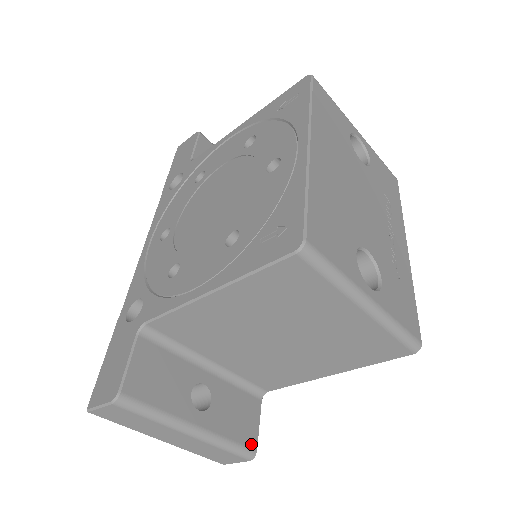
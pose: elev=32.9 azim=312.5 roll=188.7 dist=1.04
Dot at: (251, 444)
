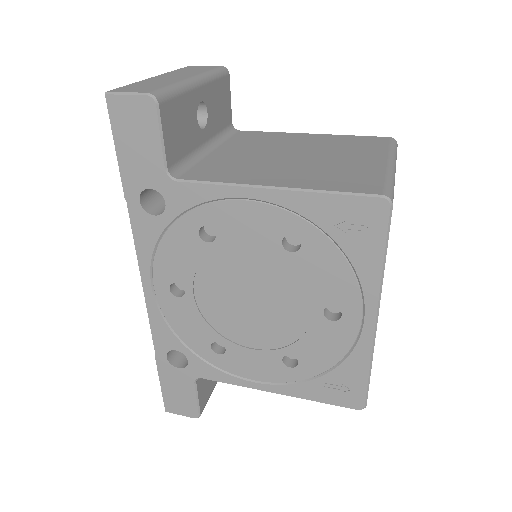
Dot at: occluded
